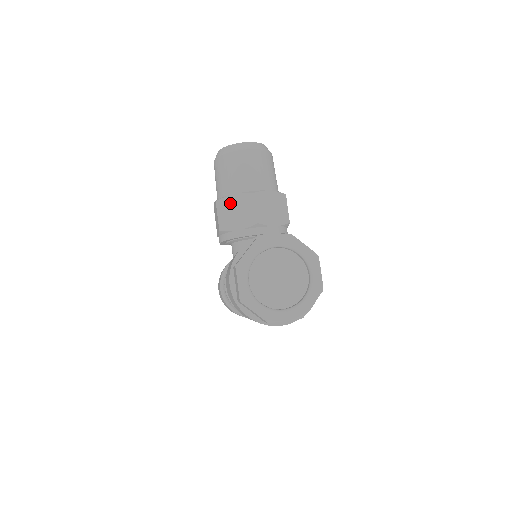
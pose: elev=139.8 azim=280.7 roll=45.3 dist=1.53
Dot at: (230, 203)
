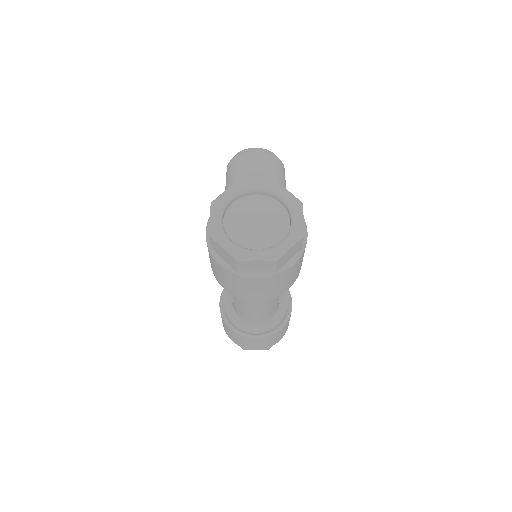
Dot at: occluded
